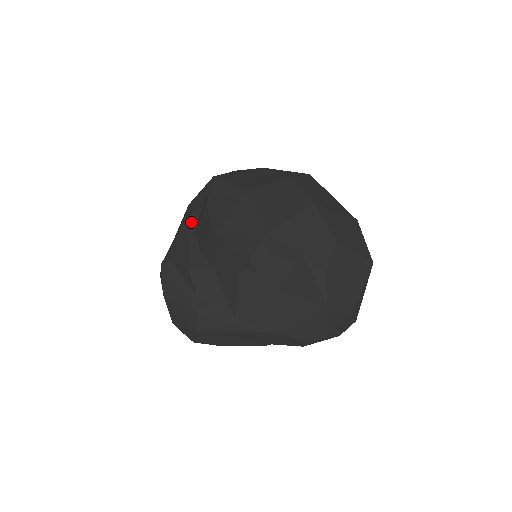
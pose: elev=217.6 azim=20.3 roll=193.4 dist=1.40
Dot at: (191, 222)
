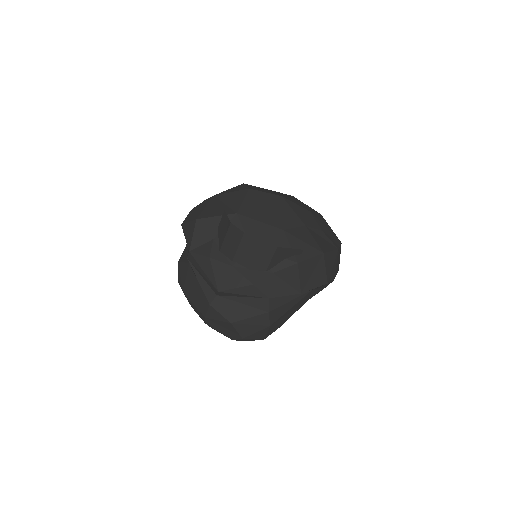
Dot at: (218, 257)
